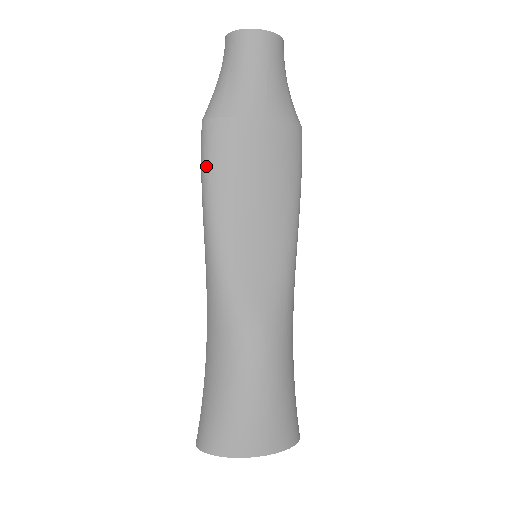
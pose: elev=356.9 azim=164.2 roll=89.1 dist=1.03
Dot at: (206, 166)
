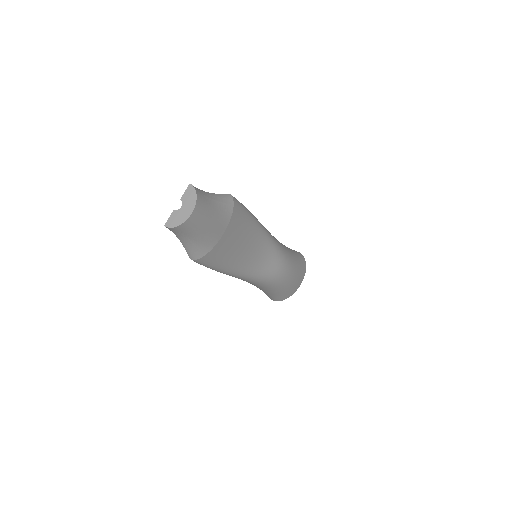
Dot at: (211, 268)
